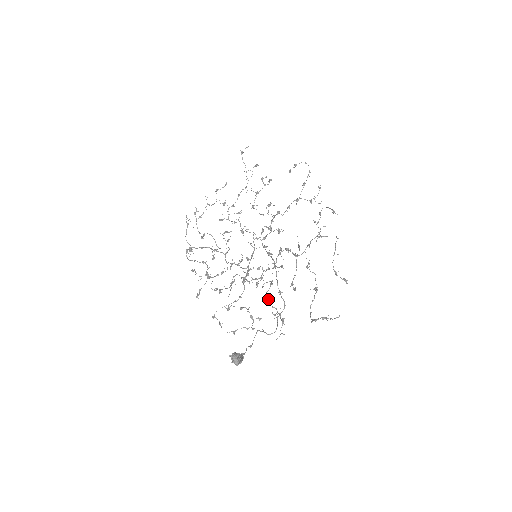
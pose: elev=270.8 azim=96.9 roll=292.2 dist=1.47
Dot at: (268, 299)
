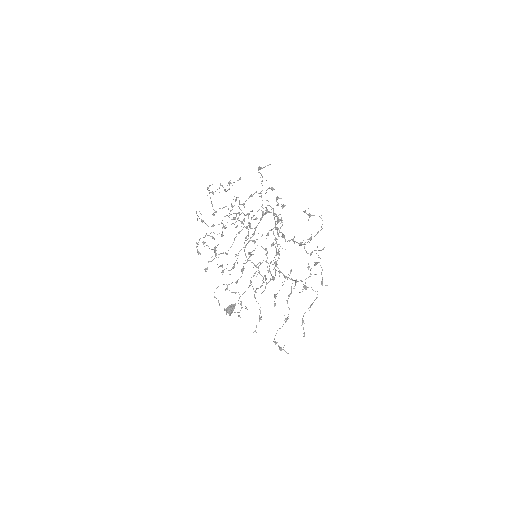
Dot at: (255, 298)
